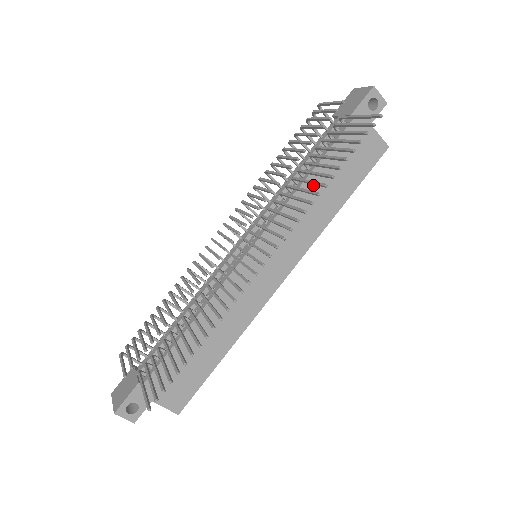
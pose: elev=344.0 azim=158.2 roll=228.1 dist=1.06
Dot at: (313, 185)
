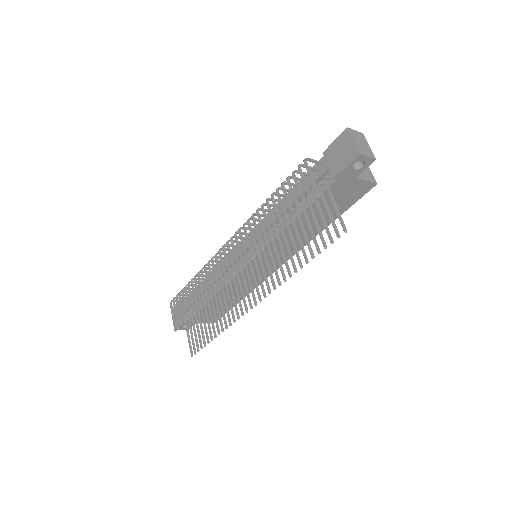
Dot at: (299, 224)
